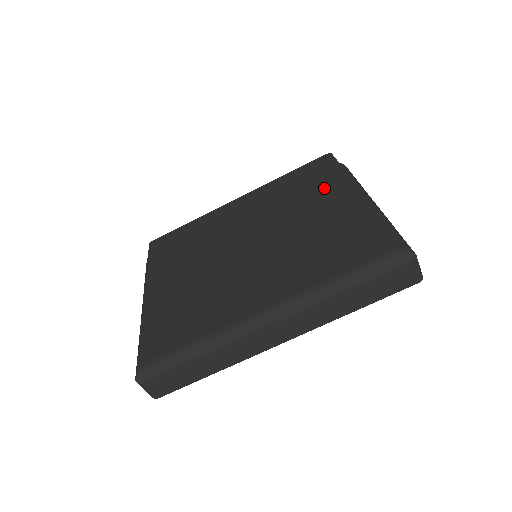
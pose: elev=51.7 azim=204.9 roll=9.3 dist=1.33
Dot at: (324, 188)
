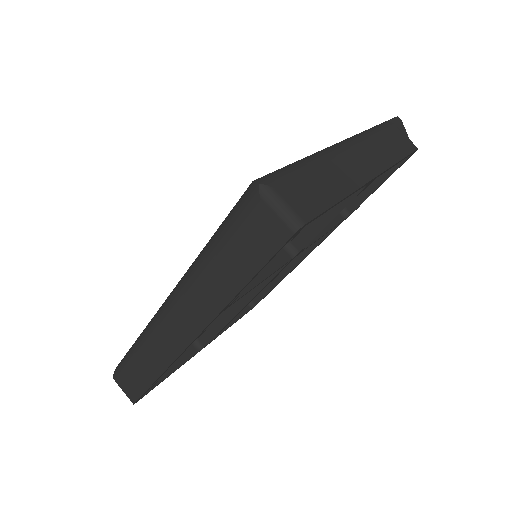
Dot at: occluded
